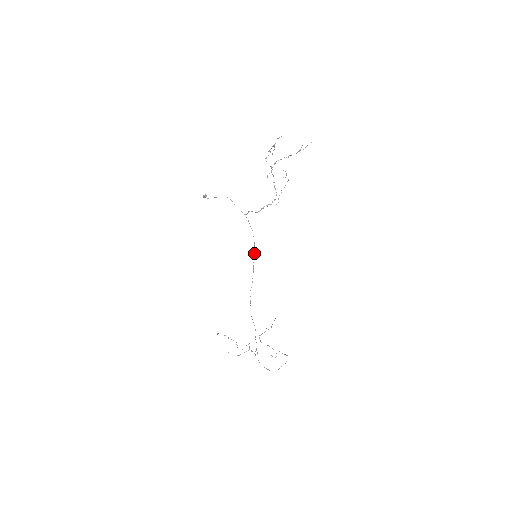
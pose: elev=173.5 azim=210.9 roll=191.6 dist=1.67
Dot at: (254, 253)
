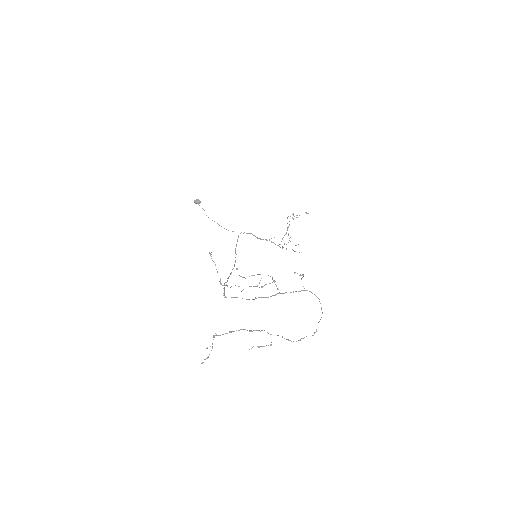
Dot at: (234, 266)
